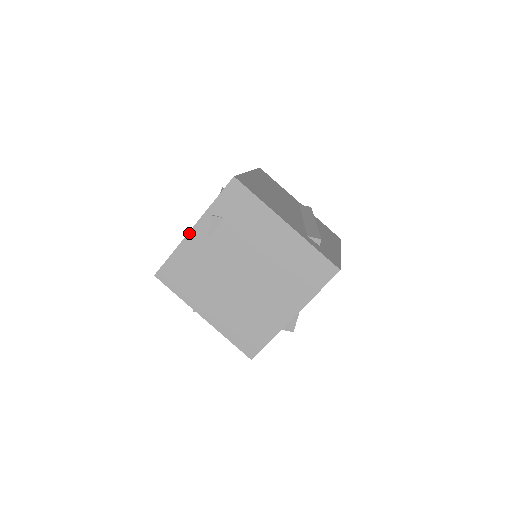
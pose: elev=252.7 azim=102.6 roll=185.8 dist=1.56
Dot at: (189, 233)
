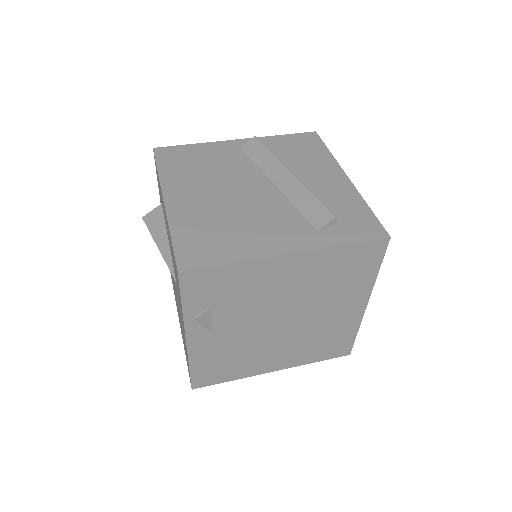
Dot at: (187, 345)
